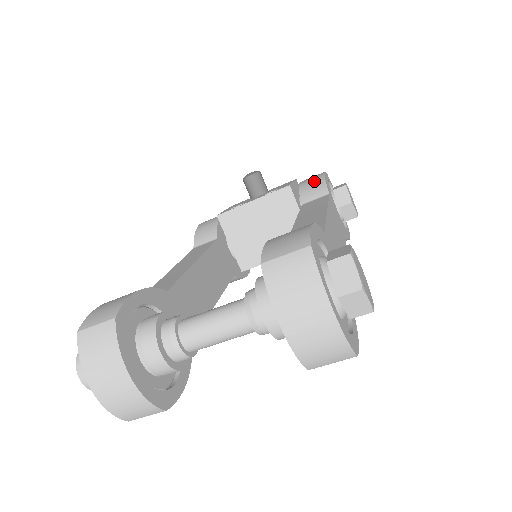
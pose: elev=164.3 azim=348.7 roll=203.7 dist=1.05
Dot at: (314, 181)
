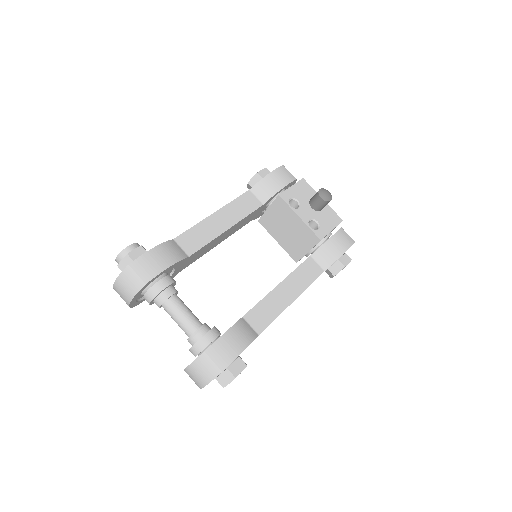
Dot at: (335, 250)
